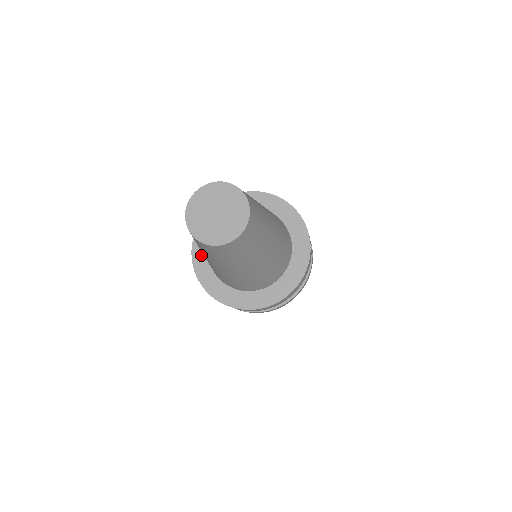
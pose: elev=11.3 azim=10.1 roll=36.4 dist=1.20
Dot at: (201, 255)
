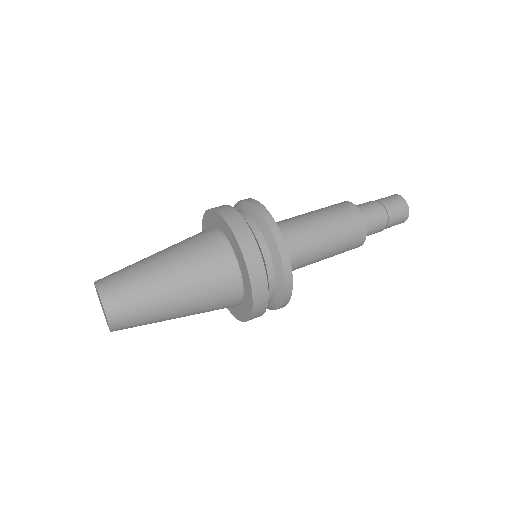
Dot at: occluded
